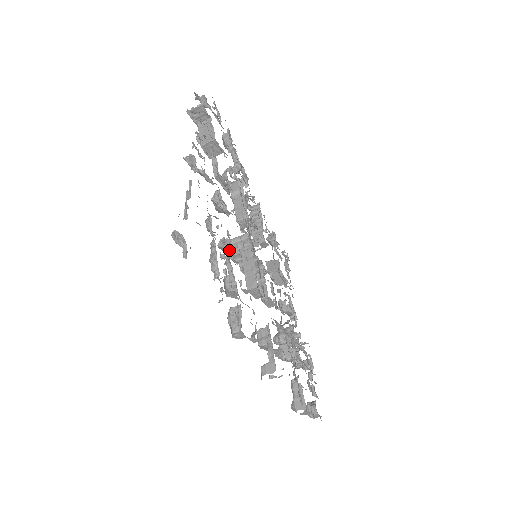
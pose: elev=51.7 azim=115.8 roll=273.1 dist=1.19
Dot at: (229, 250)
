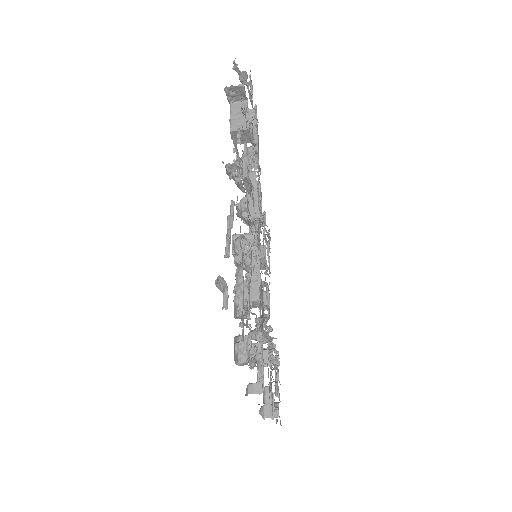
Dot at: (246, 269)
